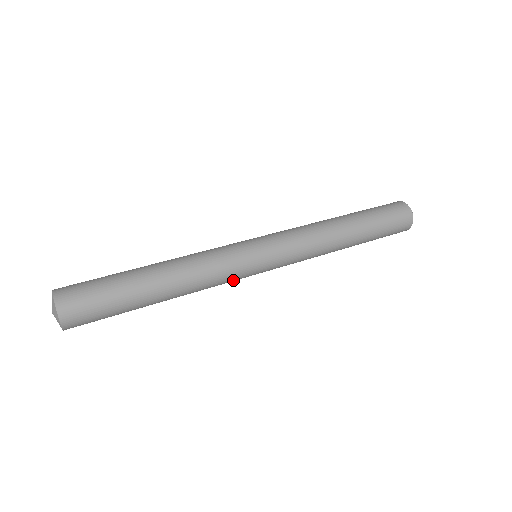
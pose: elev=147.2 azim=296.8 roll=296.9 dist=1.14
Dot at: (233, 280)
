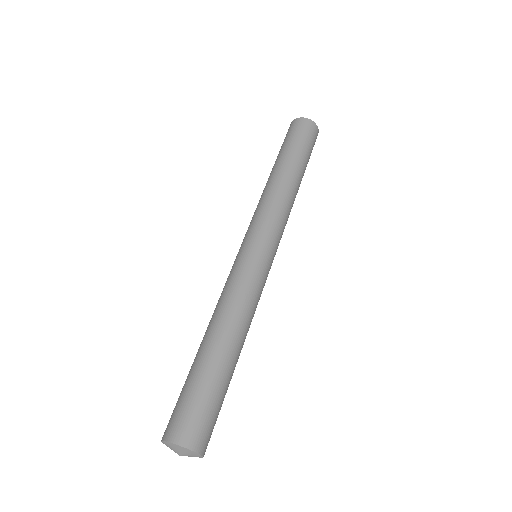
Dot at: (263, 287)
